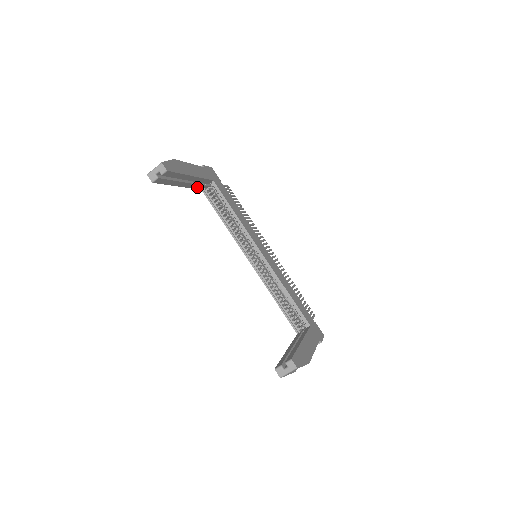
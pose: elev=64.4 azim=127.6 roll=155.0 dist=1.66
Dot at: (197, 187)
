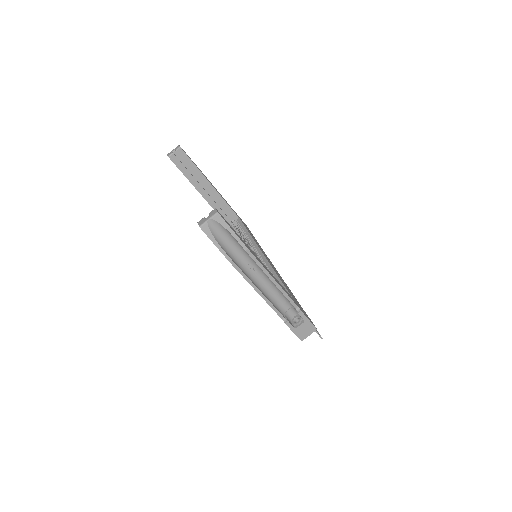
Dot at: occluded
